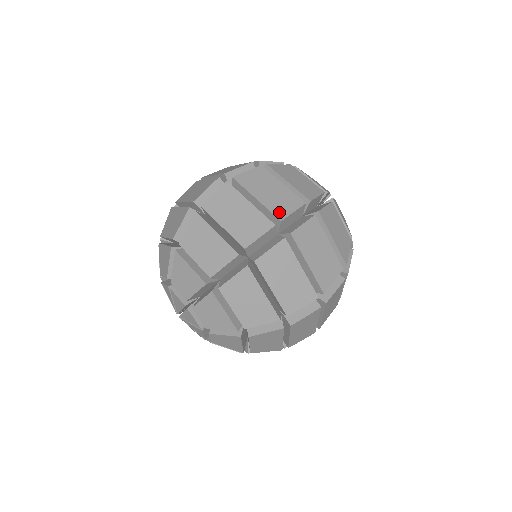
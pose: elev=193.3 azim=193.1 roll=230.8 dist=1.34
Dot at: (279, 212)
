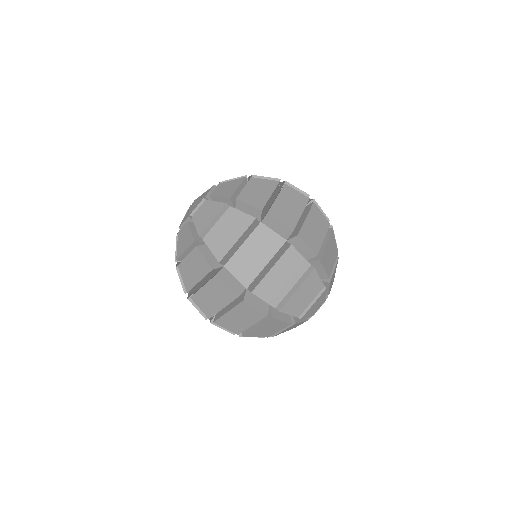
Dot at: occluded
